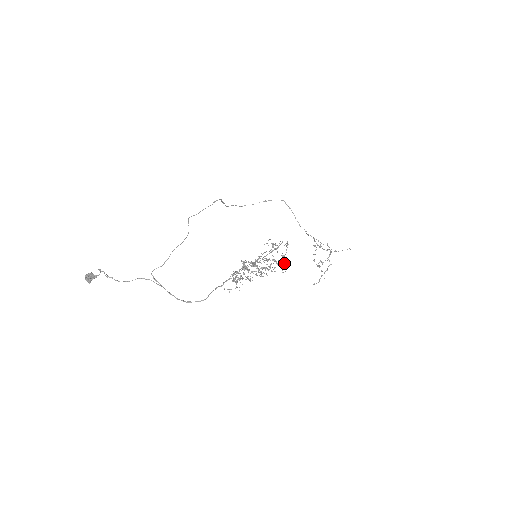
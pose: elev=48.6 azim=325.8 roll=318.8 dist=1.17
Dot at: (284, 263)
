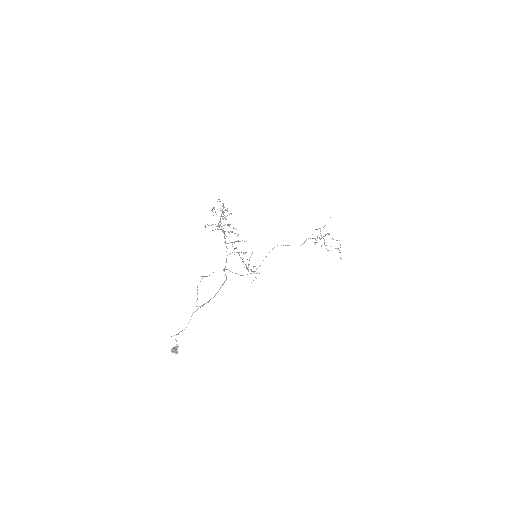
Dot at: (227, 208)
